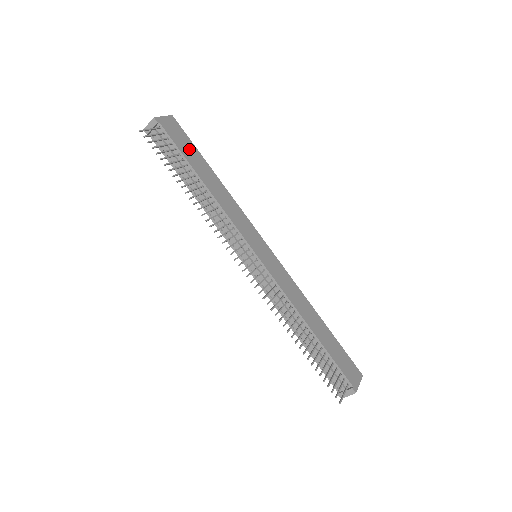
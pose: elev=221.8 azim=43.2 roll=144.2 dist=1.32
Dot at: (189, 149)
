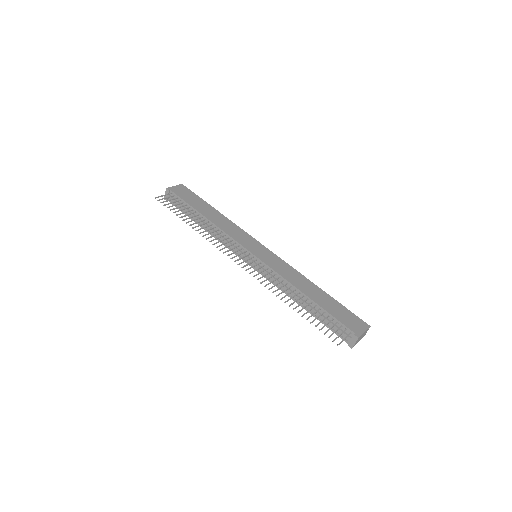
Dot at: (194, 200)
